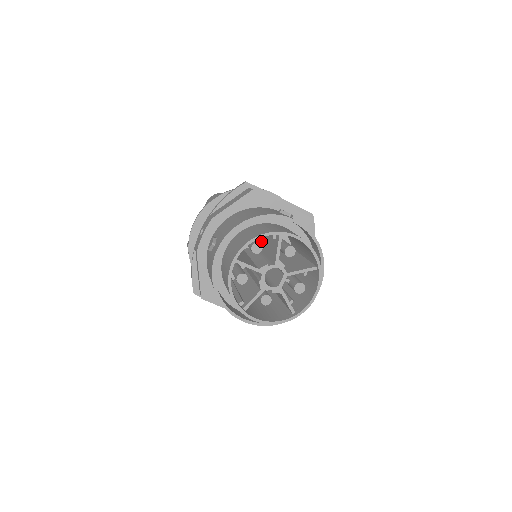
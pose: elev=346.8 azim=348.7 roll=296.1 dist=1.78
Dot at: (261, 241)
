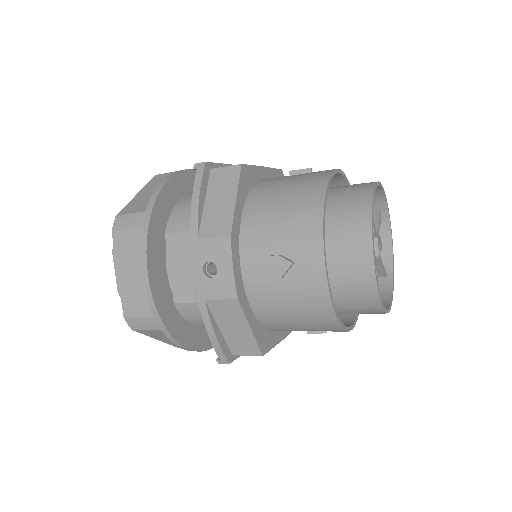
Dot at: occluded
